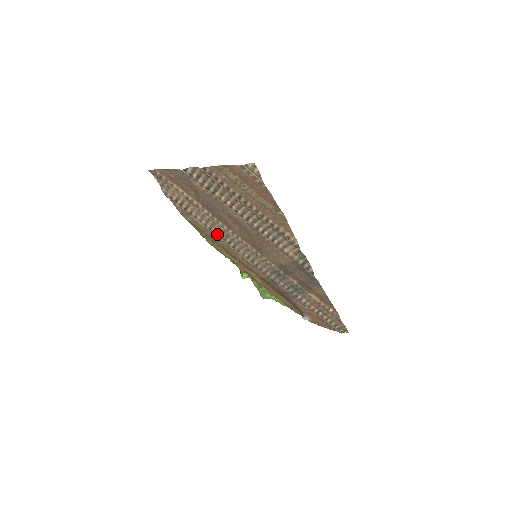
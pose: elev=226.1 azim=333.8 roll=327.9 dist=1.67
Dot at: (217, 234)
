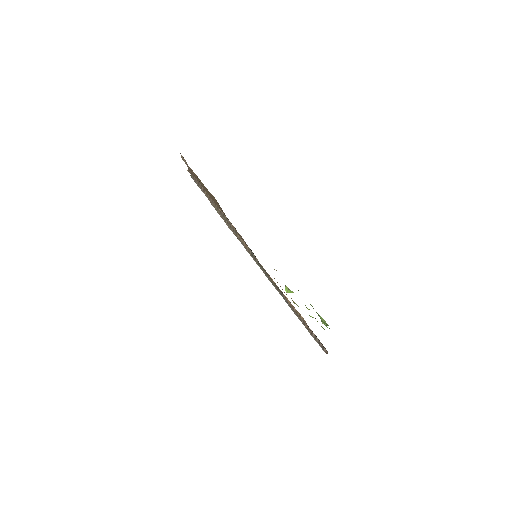
Dot at: occluded
